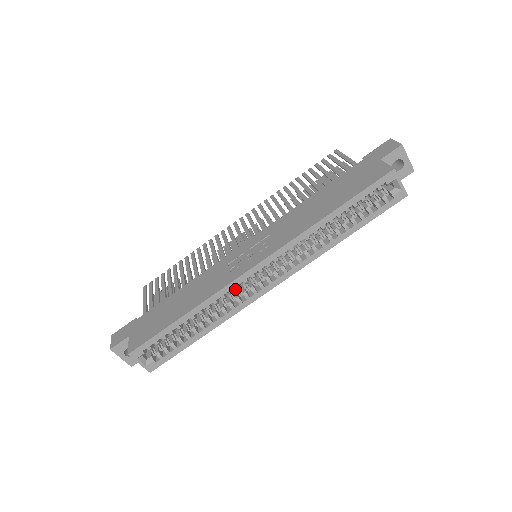
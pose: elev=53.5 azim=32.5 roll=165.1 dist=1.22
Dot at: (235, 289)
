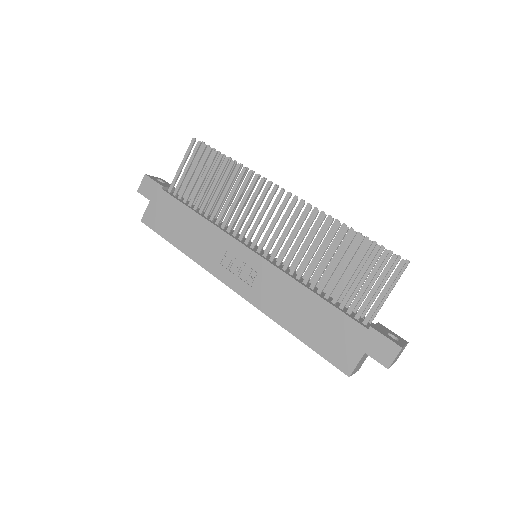
Dot at: occluded
